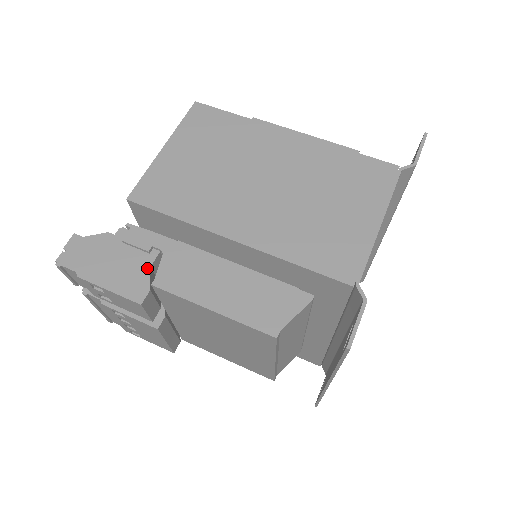
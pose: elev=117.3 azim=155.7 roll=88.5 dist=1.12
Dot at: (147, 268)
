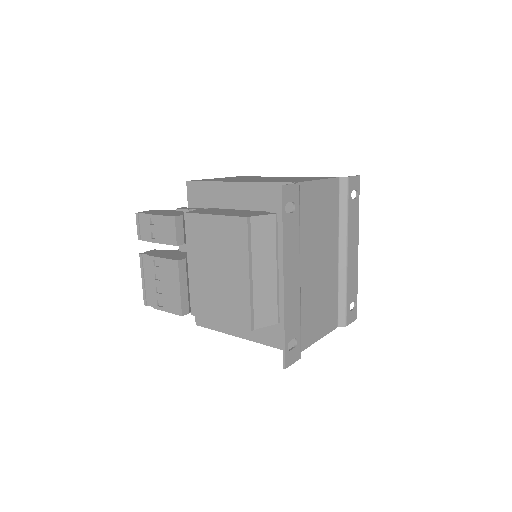
Dot at: occluded
